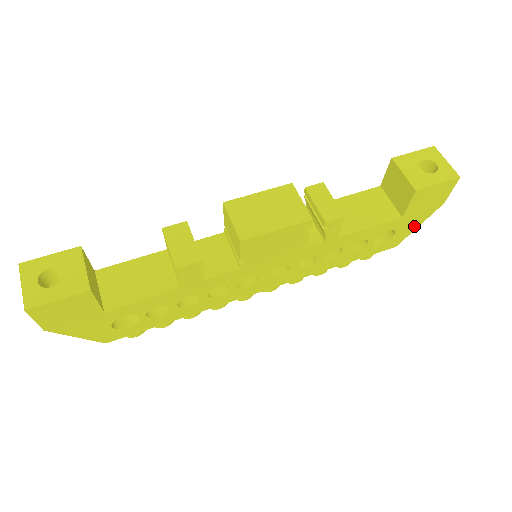
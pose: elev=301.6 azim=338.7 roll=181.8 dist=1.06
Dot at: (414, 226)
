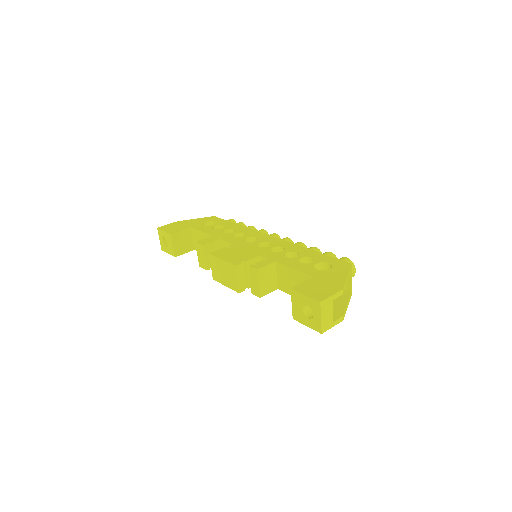
Dot at: occluded
